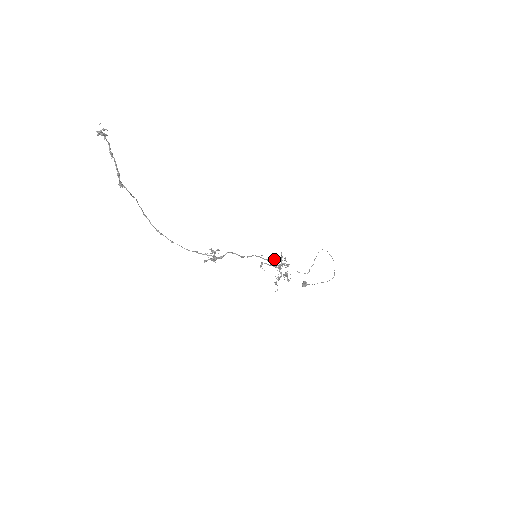
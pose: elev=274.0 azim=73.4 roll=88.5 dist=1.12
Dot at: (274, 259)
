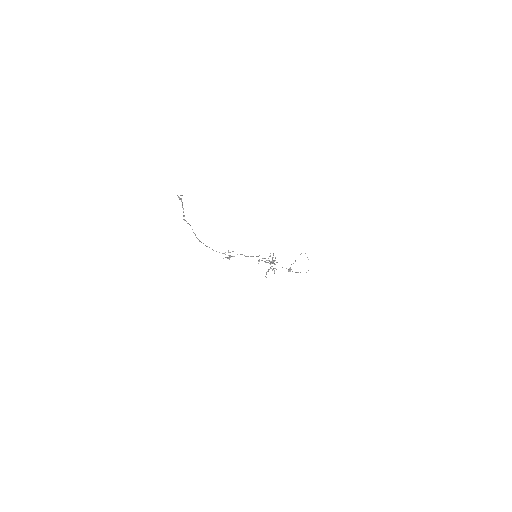
Dot at: (269, 256)
